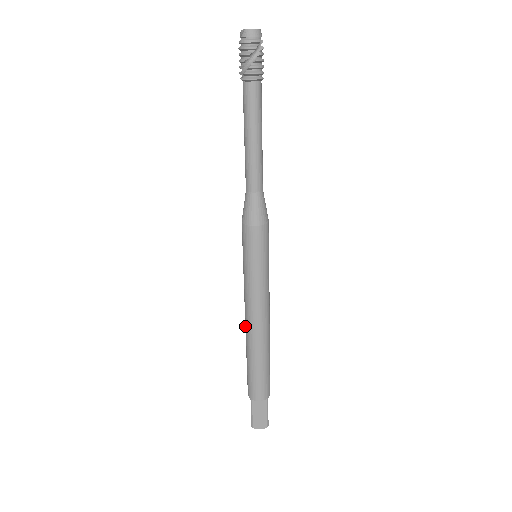
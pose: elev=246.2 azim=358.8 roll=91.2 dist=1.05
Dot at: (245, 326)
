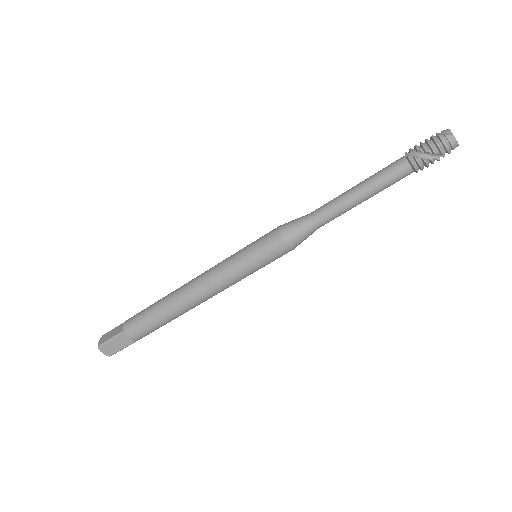
Dot at: (186, 286)
